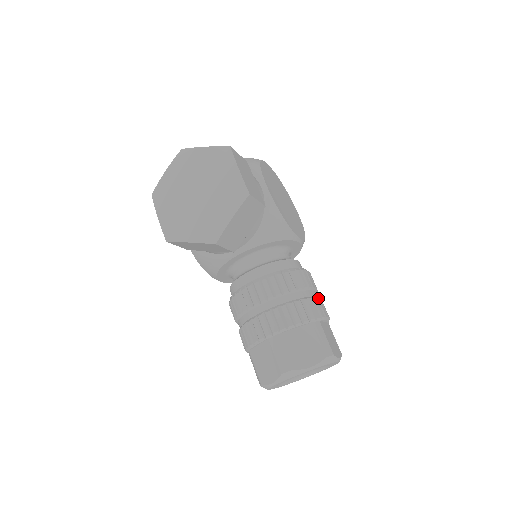
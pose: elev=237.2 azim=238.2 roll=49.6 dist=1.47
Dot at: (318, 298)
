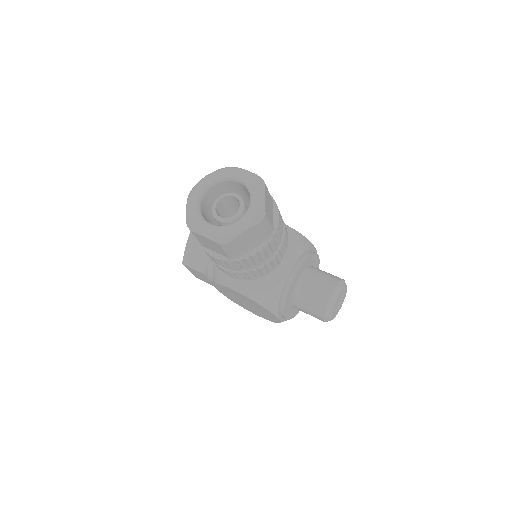
Dot at: occluded
